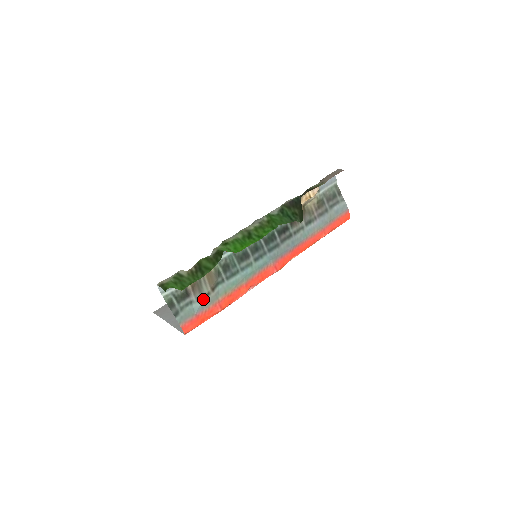
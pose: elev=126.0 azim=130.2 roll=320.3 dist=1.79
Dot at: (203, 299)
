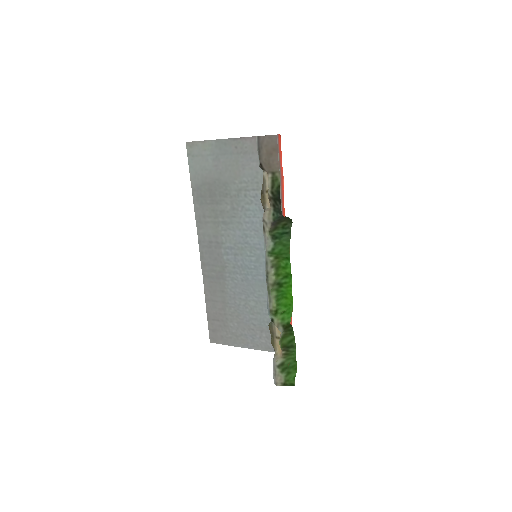
Dot at: occluded
